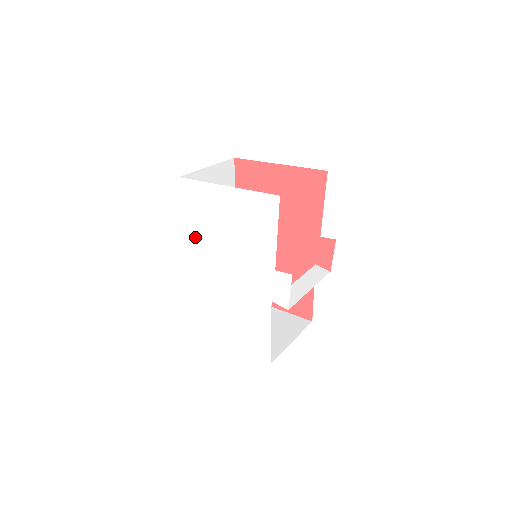
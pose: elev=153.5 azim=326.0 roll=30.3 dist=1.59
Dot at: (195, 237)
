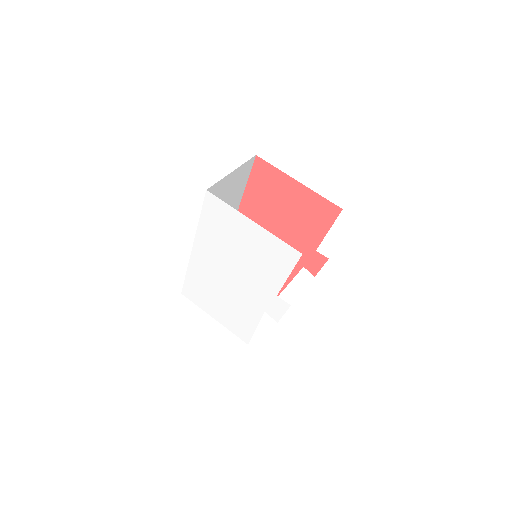
Dot at: (208, 239)
